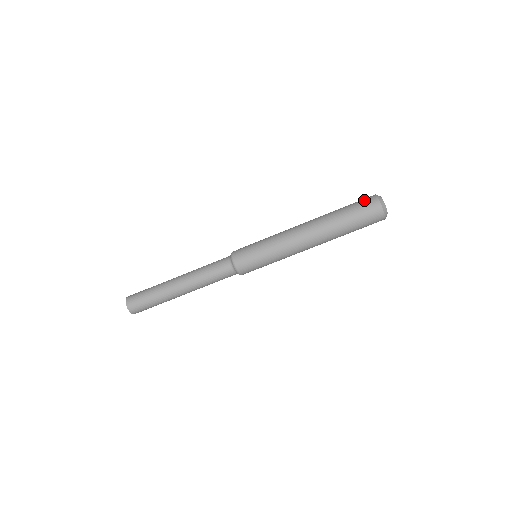
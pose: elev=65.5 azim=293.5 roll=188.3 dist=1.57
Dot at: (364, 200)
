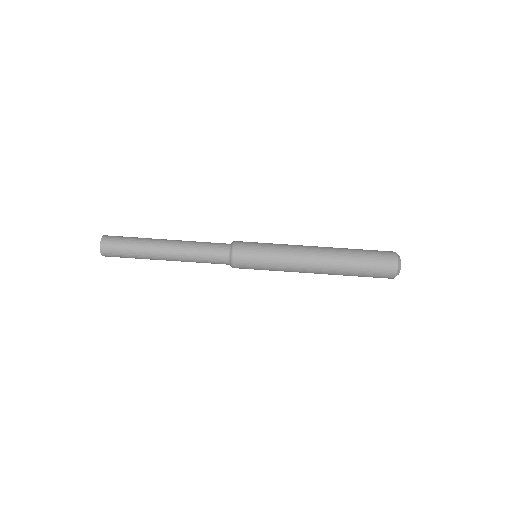
Dot at: (385, 256)
